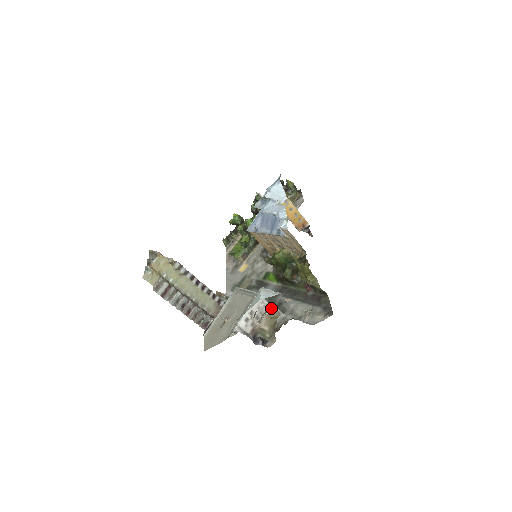
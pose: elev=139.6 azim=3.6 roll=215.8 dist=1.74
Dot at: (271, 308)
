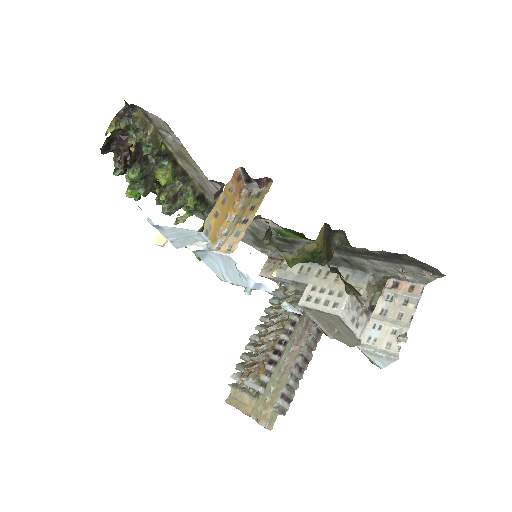
Dot at: (360, 298)
